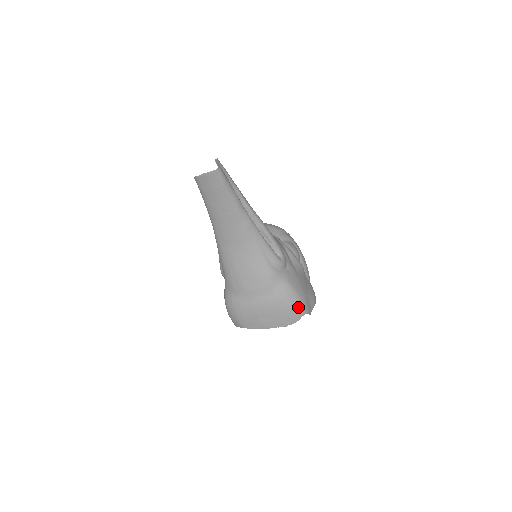
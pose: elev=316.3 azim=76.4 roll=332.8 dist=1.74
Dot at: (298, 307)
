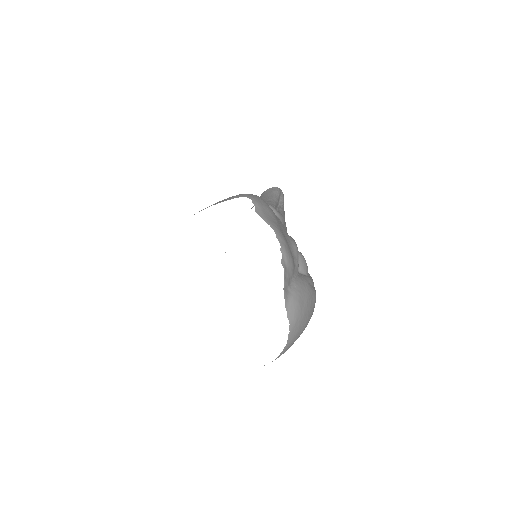
Dot at: occluded
